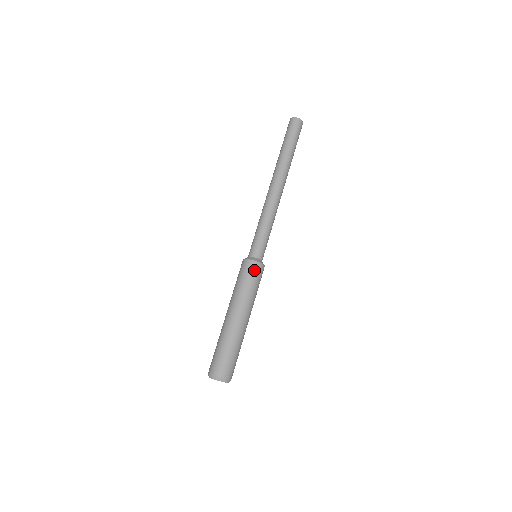
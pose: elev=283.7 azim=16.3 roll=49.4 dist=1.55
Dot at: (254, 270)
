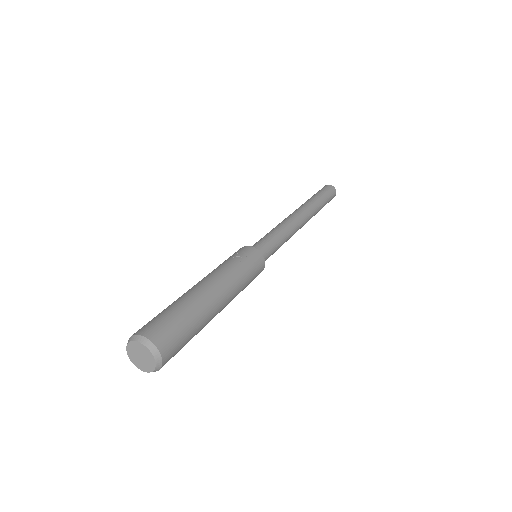
Dot at: (237, 252)
